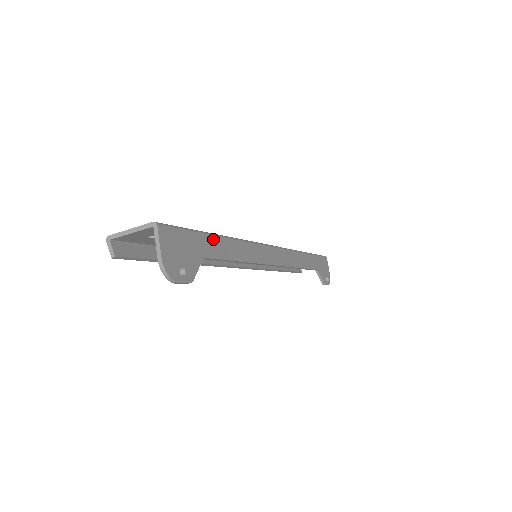
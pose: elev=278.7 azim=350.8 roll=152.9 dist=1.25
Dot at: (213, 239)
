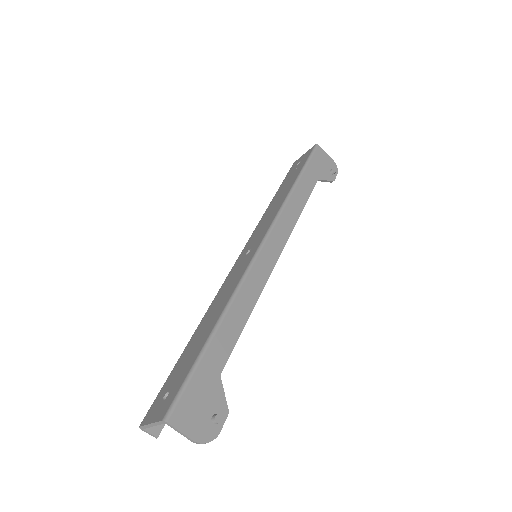
Dot at: (214, 344)
